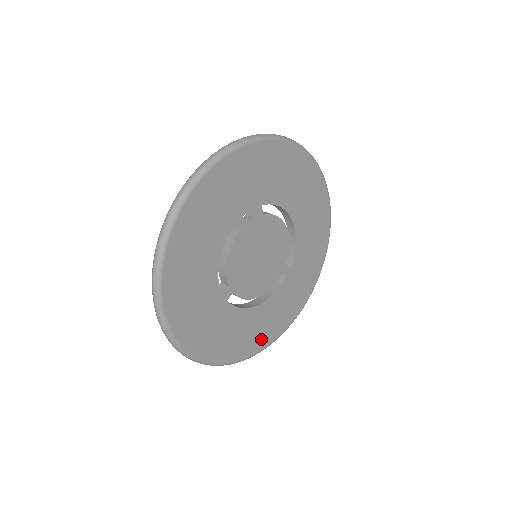
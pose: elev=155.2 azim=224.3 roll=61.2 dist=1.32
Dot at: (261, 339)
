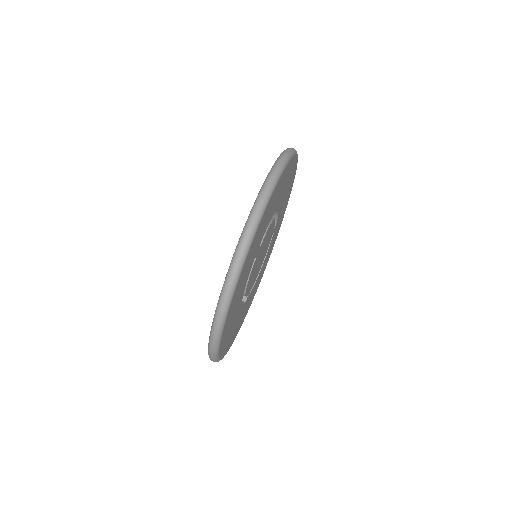
Dot at: occluded
